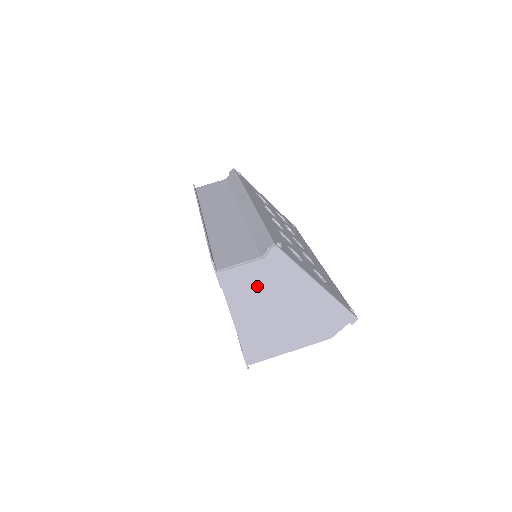
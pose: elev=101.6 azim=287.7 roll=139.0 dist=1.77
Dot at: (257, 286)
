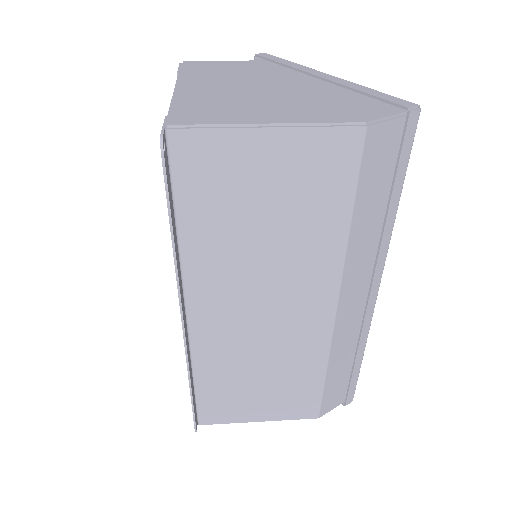
Dot at: (230, 72)
